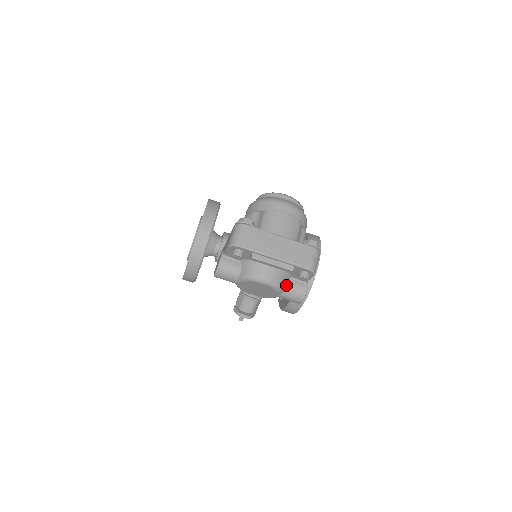
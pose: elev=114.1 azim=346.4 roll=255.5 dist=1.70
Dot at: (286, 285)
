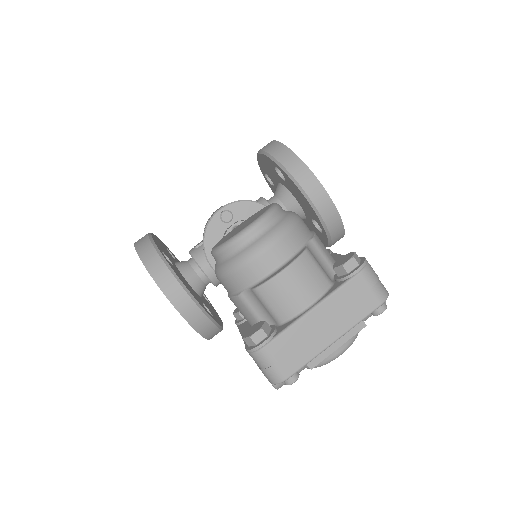
Dot at: occluded
